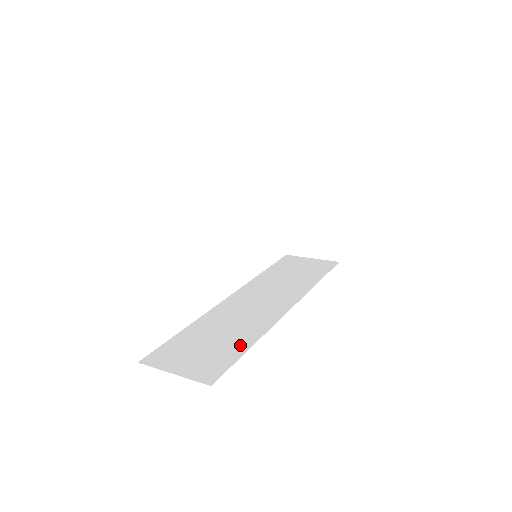
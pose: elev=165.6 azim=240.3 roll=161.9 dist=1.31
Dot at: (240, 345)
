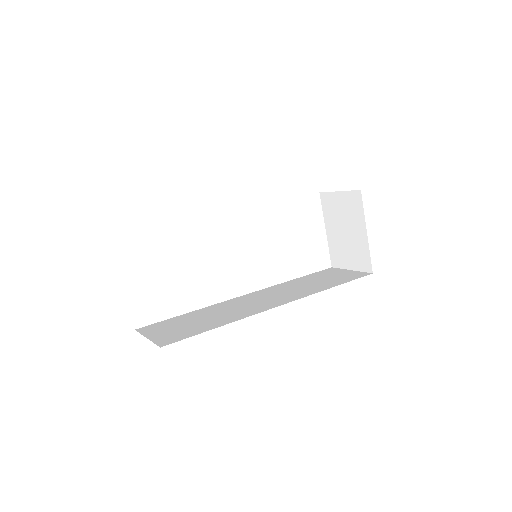
Dot at: (211, 325)
